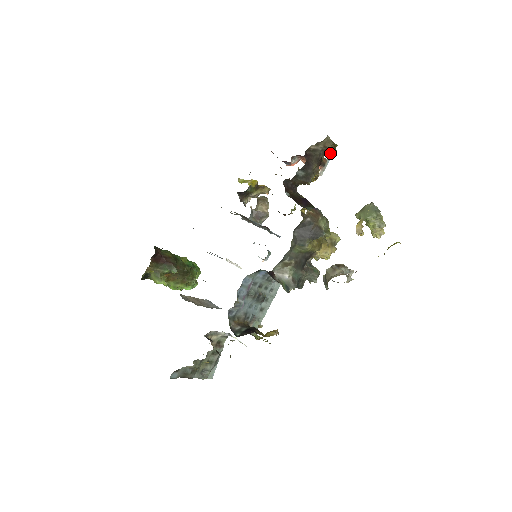
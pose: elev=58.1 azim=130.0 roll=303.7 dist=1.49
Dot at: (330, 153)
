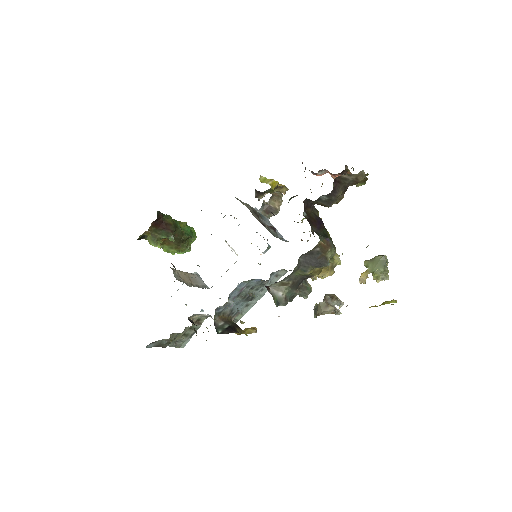
Dot at: (359, 183)
